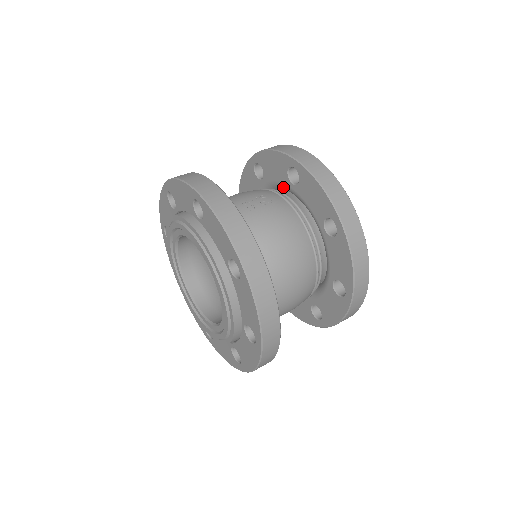
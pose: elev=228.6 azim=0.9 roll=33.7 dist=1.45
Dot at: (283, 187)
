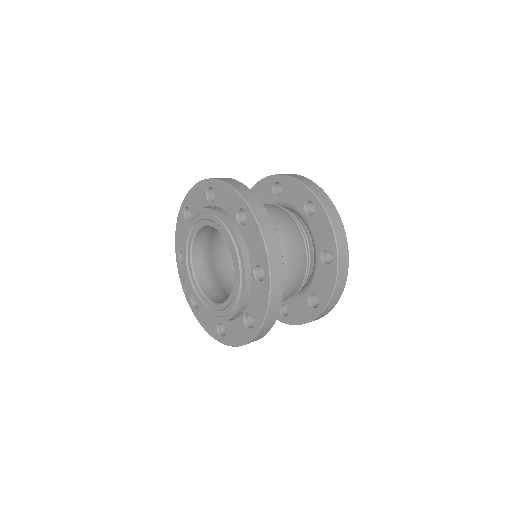
Dot at: occluded
